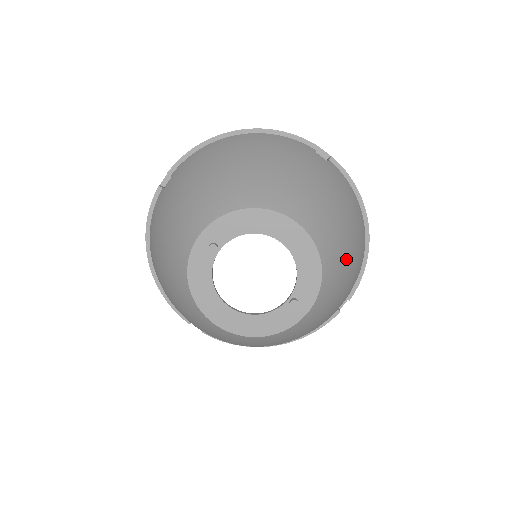
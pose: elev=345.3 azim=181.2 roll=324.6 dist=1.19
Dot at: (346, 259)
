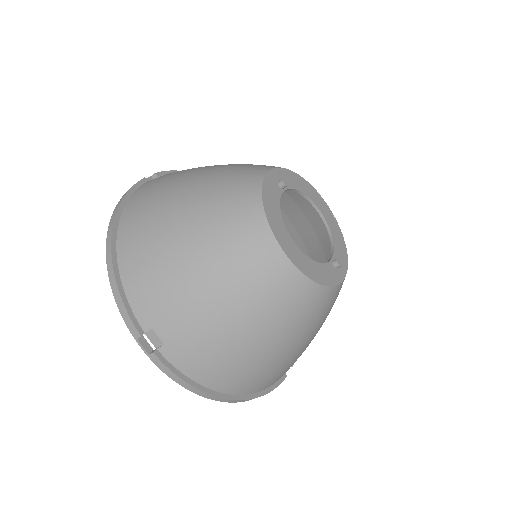
Dot at: occluded
